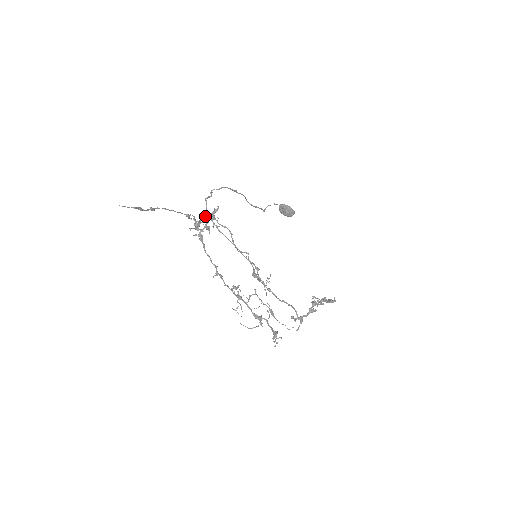
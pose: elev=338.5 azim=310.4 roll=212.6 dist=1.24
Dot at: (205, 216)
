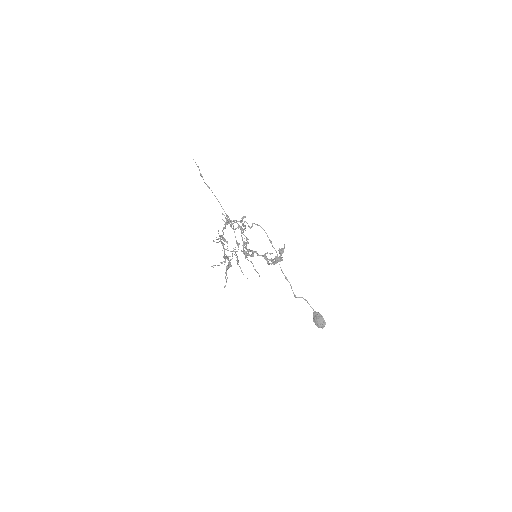
Dot at: (238, 224)
